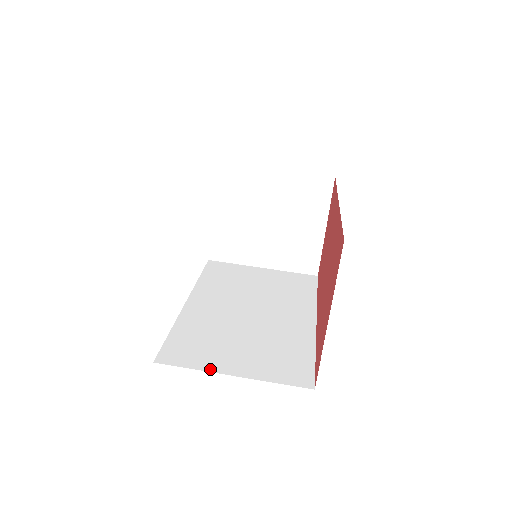
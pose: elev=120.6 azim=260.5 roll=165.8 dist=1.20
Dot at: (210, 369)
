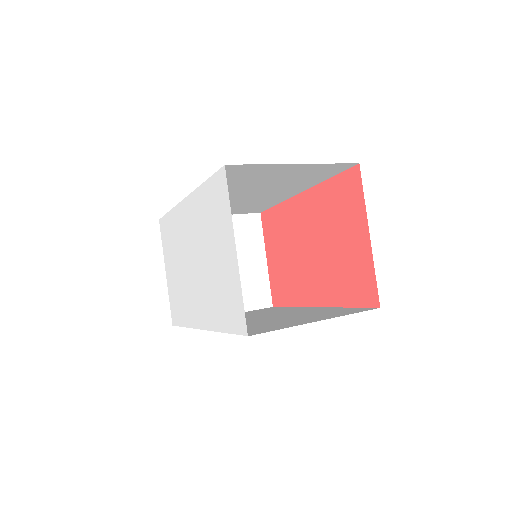
Dot at: occluded
